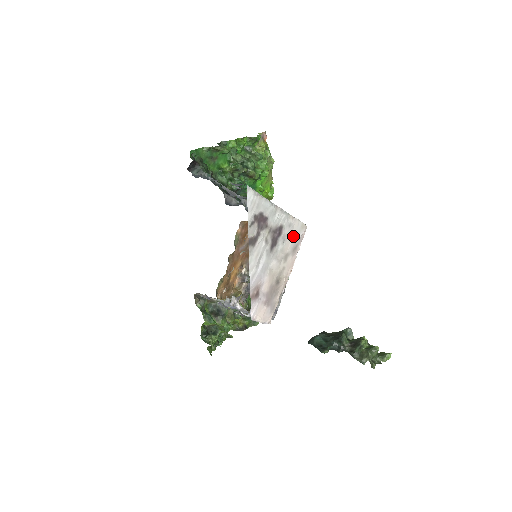
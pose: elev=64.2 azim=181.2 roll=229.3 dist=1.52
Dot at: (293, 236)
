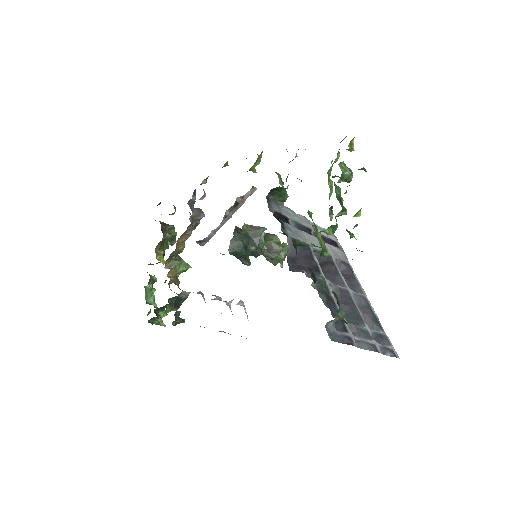
Dot at: occluded
